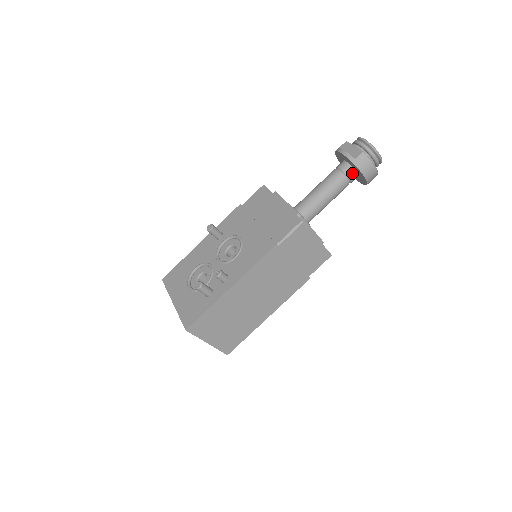
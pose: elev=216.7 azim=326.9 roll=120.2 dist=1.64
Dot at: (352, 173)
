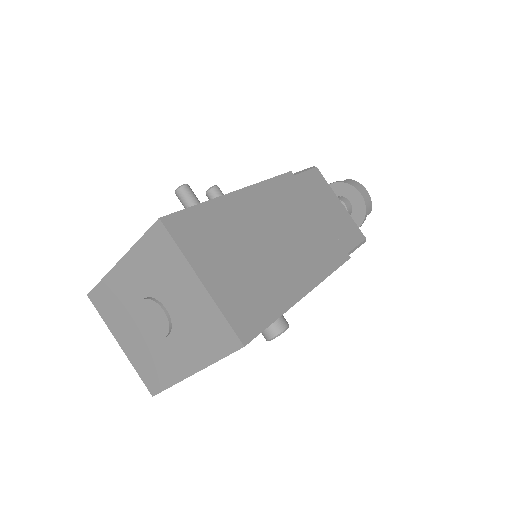
Dot at: (345, 200)
